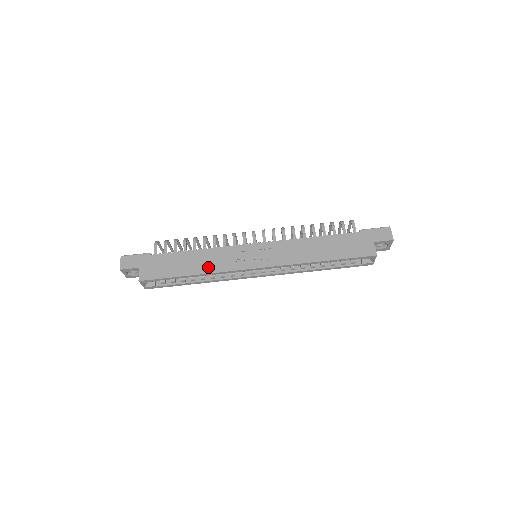
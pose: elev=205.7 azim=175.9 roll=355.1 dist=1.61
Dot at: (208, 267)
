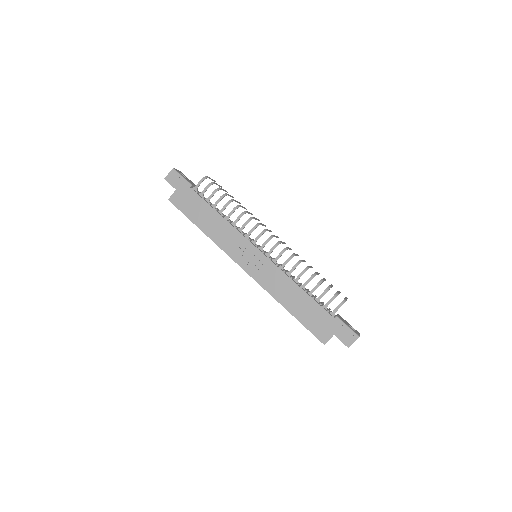
Dot at: (215, 235)
